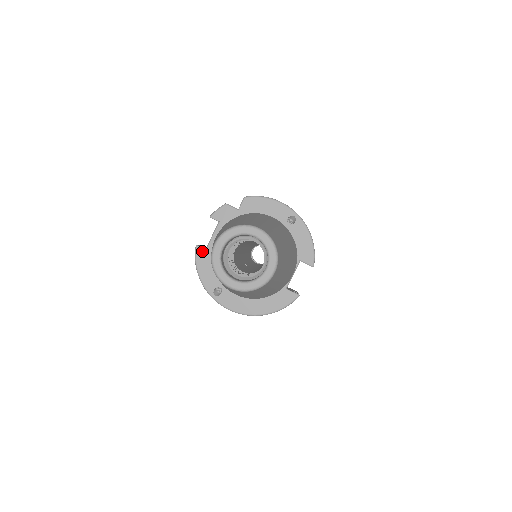
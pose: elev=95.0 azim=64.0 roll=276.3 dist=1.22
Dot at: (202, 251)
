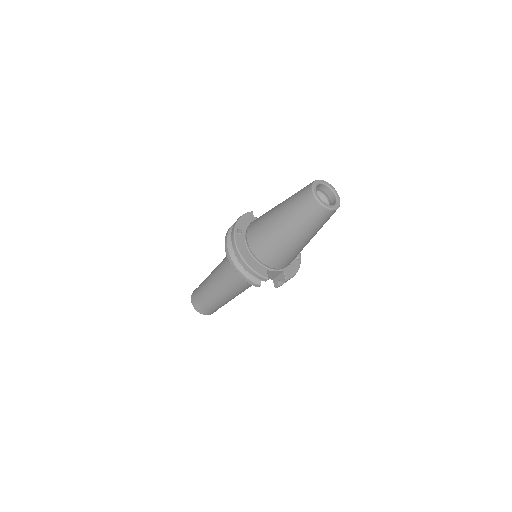
Dot at: (252, 215)
